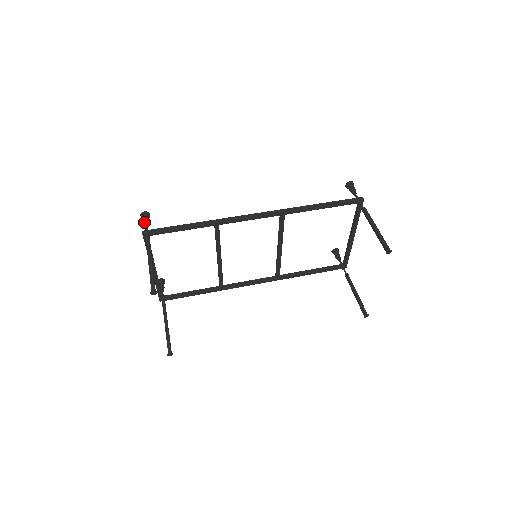
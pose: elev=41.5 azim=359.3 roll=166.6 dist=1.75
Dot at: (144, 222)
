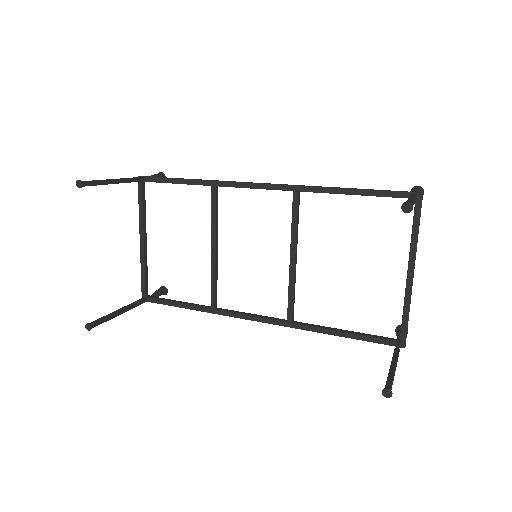
Dot at: (151, 175)
